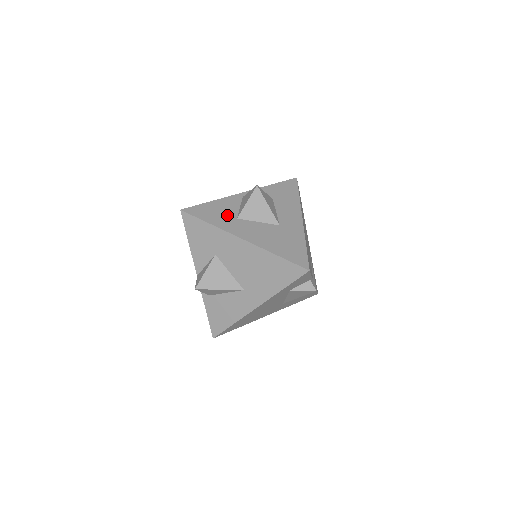
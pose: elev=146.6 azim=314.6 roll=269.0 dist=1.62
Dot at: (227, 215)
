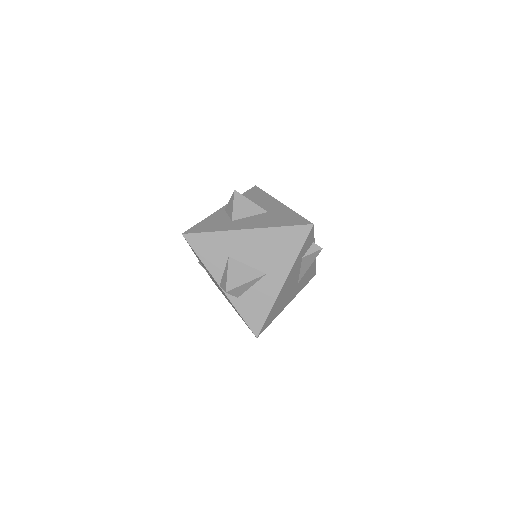
Dot at: (222, 222)
